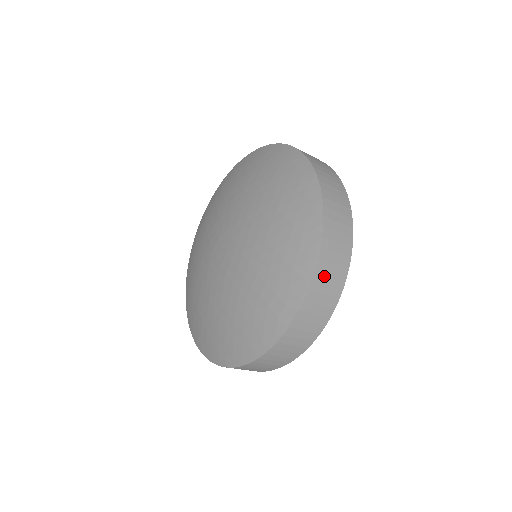
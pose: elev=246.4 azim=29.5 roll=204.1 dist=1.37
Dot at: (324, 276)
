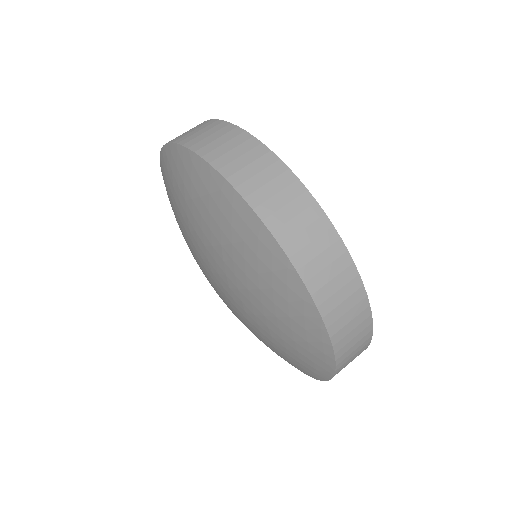
Dot at: (347, 353)
